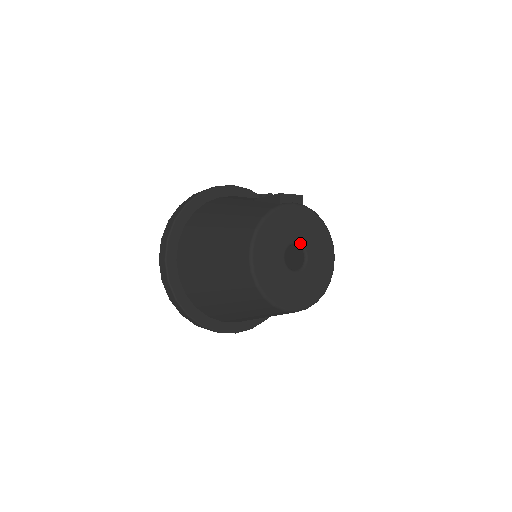
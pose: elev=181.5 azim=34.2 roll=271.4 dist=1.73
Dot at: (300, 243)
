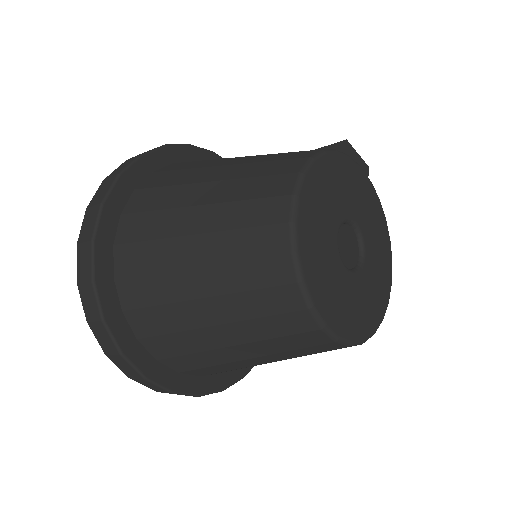
Dot at: (359, 228)
